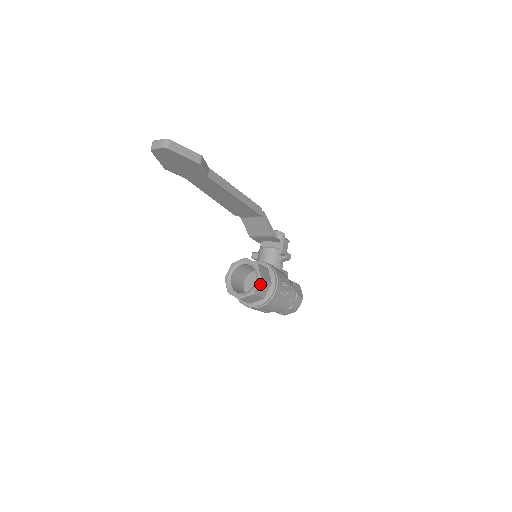
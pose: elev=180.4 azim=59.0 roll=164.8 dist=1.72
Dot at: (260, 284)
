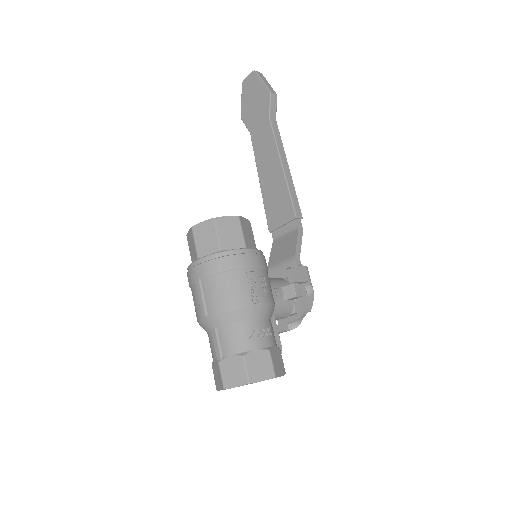
Dot at: (232, 221)
